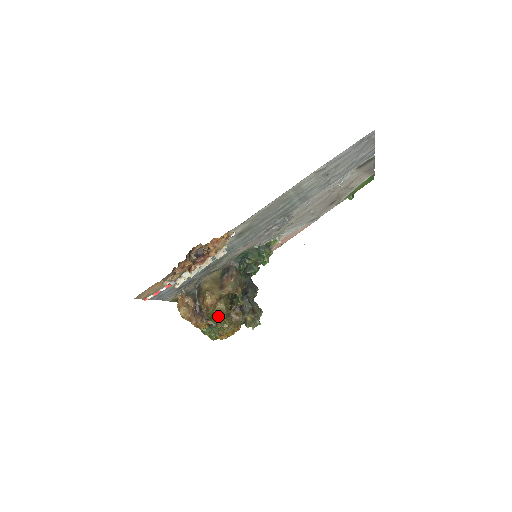
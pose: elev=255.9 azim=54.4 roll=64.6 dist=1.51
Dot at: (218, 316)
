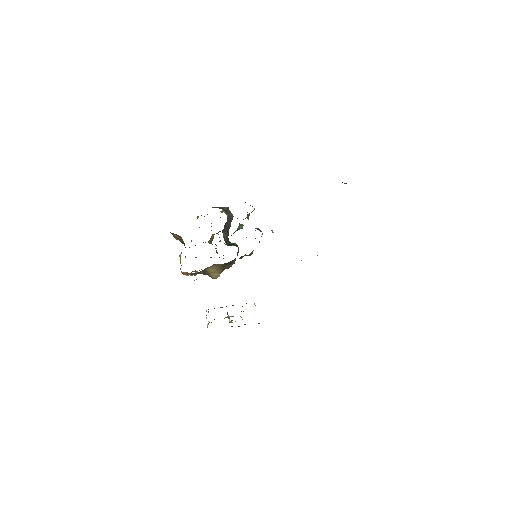
Dot at: occluded
